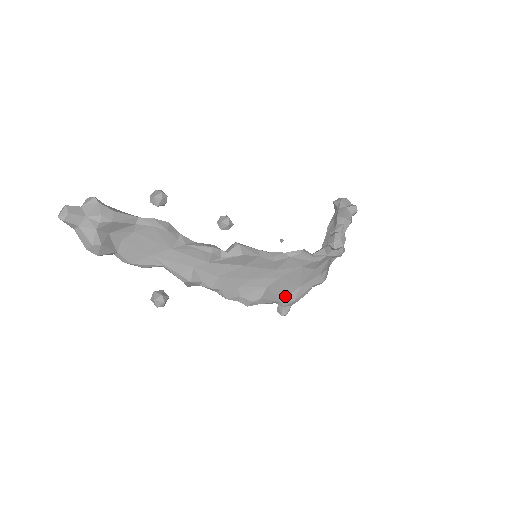
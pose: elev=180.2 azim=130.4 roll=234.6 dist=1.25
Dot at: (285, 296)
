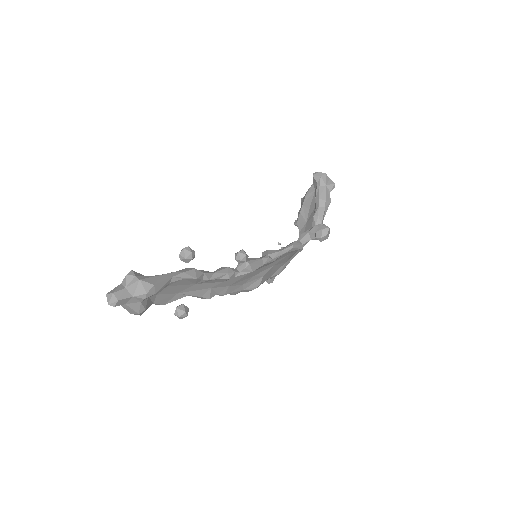
Dot at: (274, 273)
